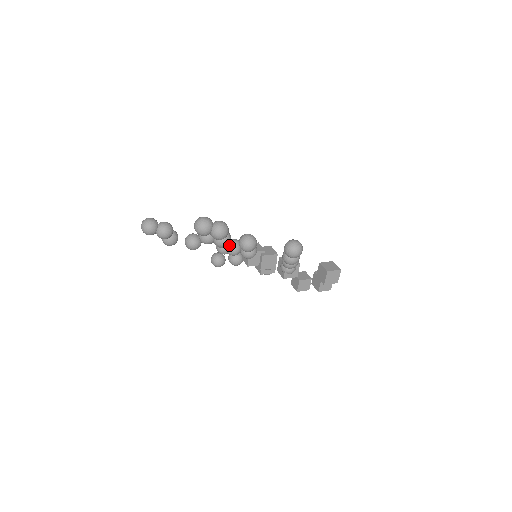
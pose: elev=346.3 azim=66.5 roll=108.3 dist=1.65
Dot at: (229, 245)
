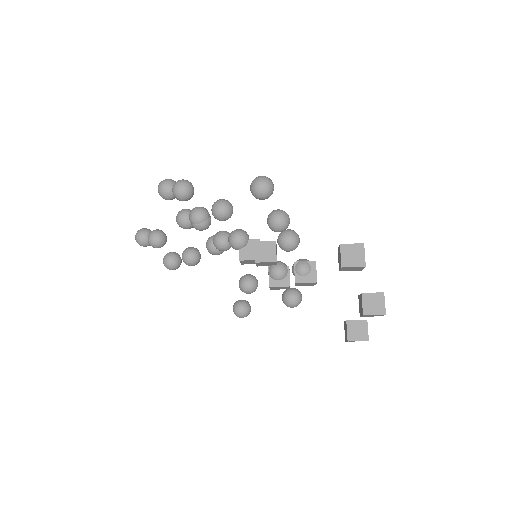
Dot at: (215, 234)
